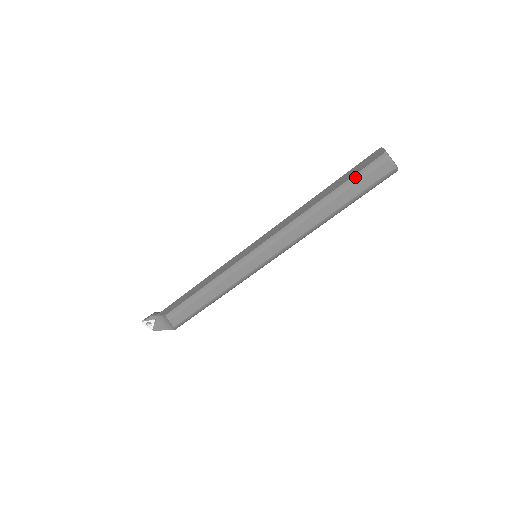
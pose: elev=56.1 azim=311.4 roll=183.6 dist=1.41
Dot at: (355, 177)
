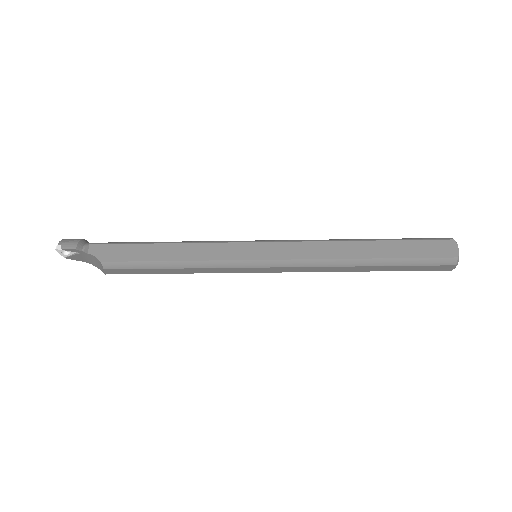
Dot at: (417, 261)
